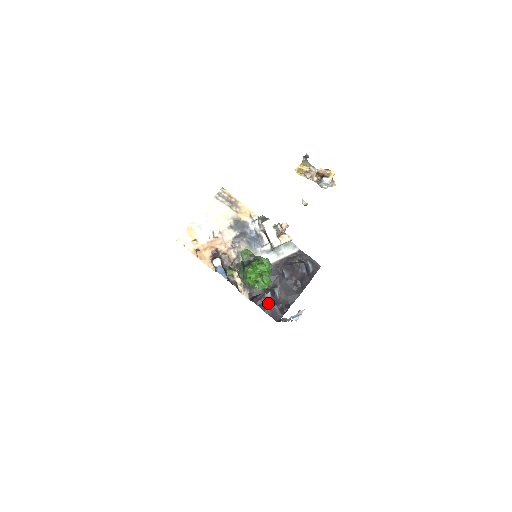
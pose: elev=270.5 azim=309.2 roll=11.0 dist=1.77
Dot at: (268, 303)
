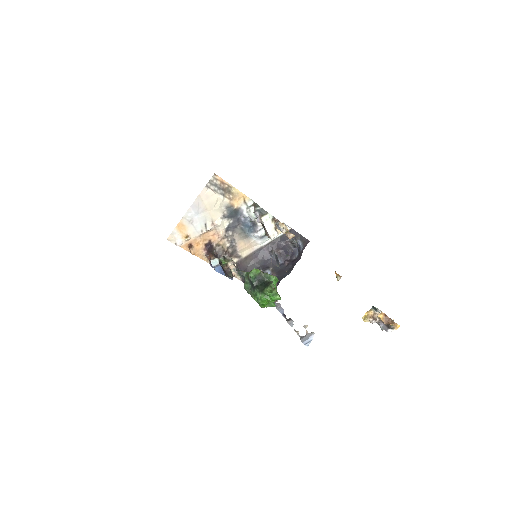
Dot at: occluded
